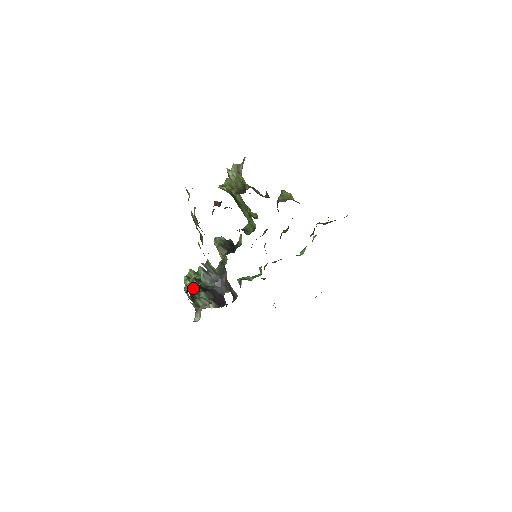
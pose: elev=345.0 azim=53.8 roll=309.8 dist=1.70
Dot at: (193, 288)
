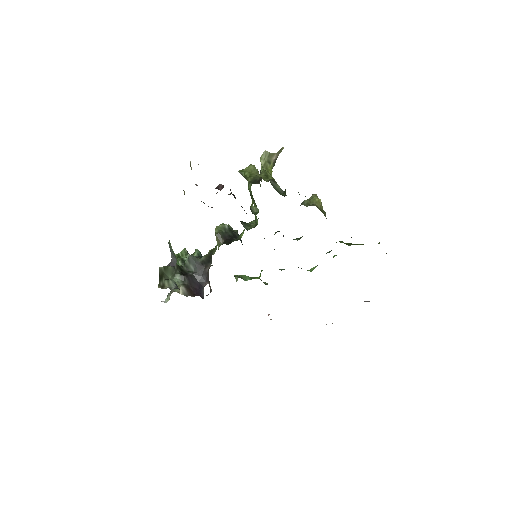
Dot at: (168, 267)
